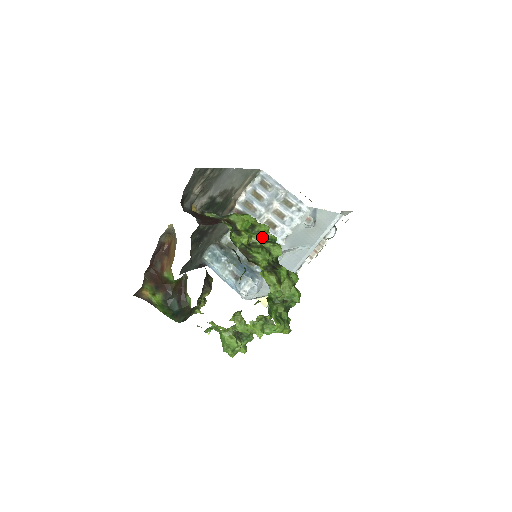
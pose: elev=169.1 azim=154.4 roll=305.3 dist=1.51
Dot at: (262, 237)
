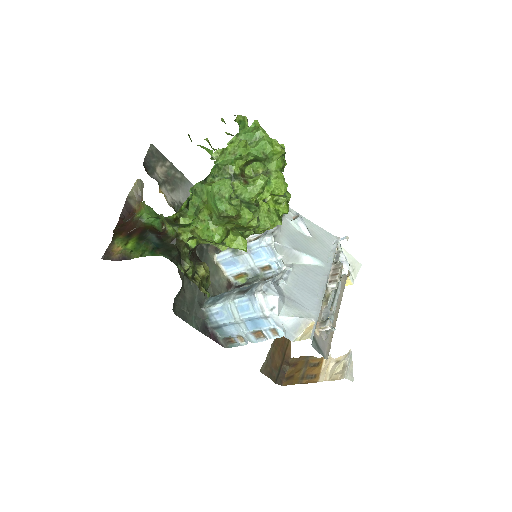
Dot at: occluded
